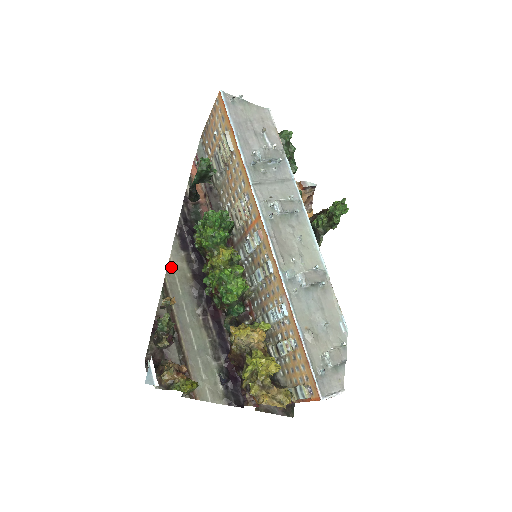
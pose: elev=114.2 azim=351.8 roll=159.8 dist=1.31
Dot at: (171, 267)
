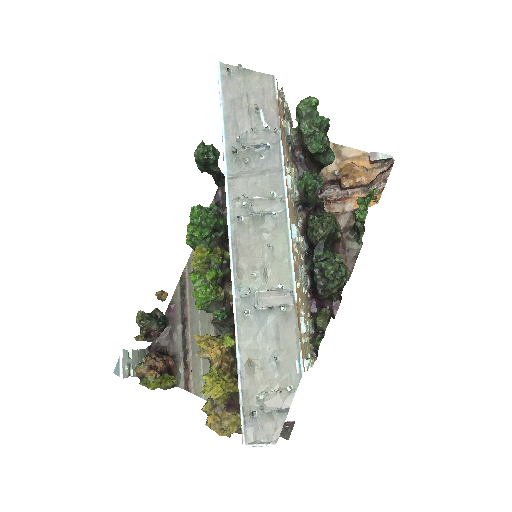
Dot at: occluded
